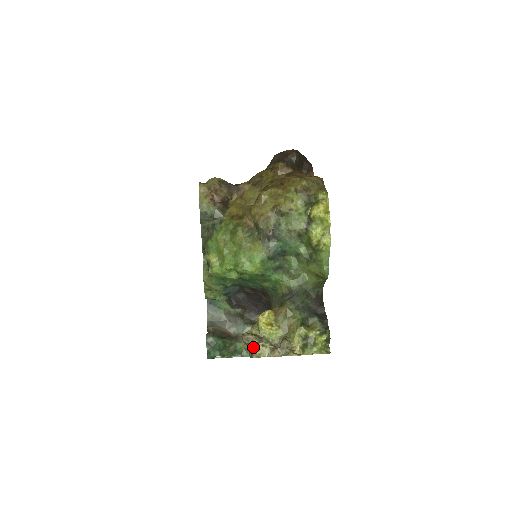
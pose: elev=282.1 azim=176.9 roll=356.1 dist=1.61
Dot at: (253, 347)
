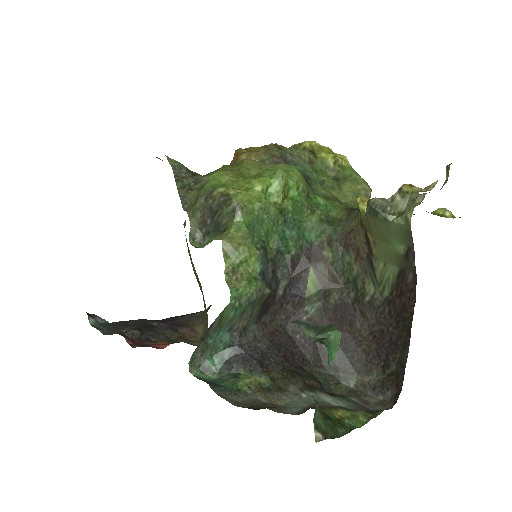
Dot at: (403, 187)
